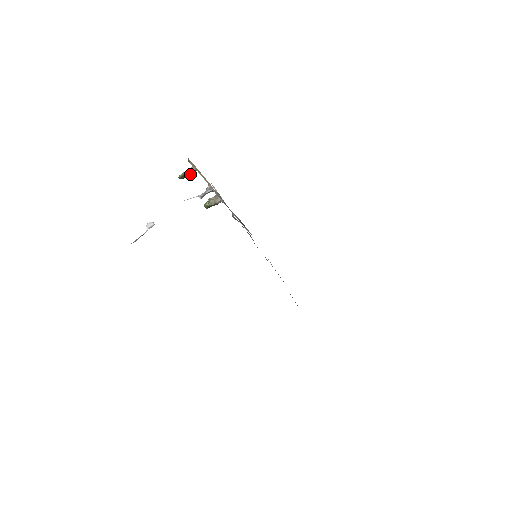
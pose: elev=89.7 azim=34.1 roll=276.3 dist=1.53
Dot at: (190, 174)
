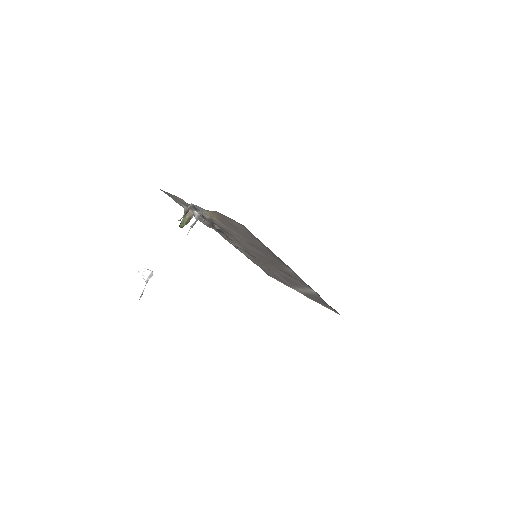
Dot at: (185, 212)
